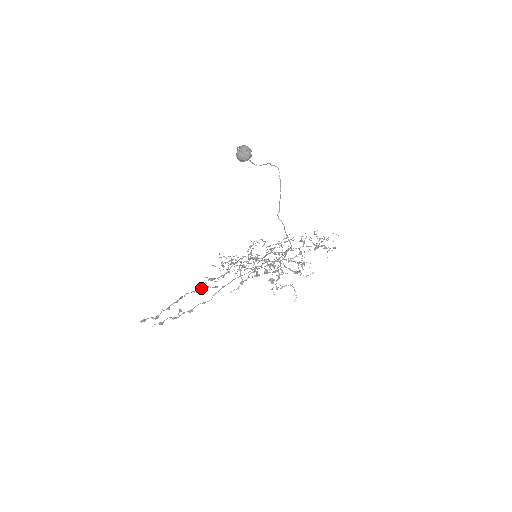
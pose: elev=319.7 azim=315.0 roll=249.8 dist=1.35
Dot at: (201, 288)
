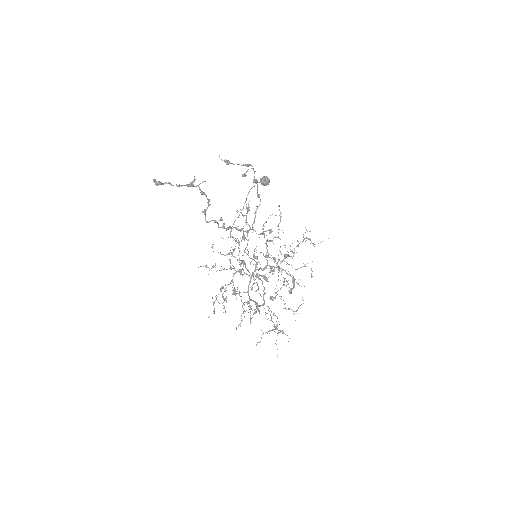
Dot at: (220, 227)
